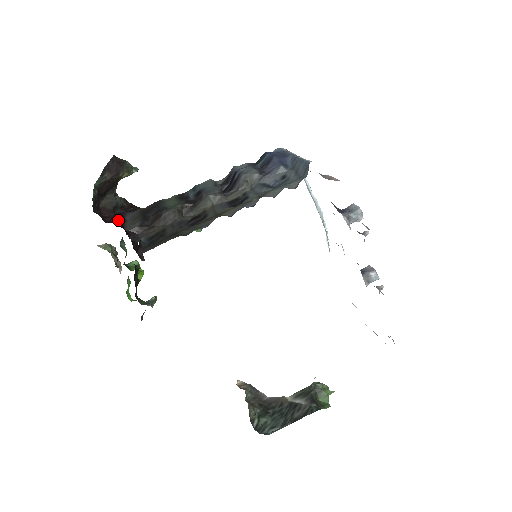
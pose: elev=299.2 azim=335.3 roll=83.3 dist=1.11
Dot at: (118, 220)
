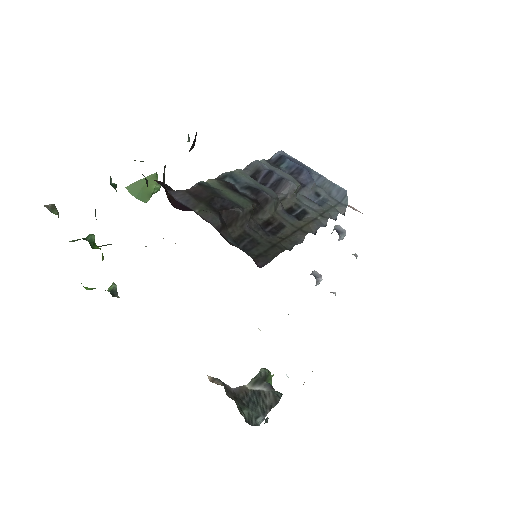
Dot at: (182, 205)
